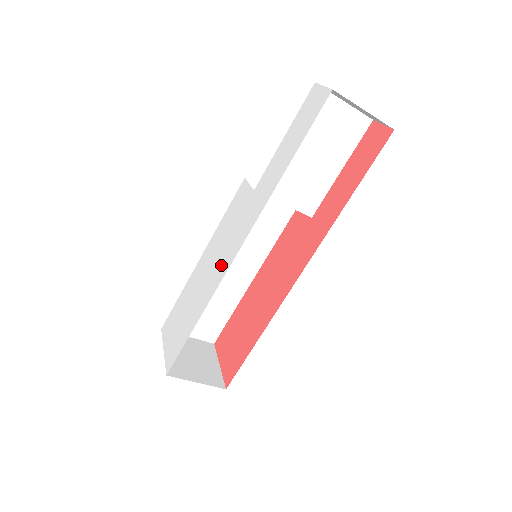
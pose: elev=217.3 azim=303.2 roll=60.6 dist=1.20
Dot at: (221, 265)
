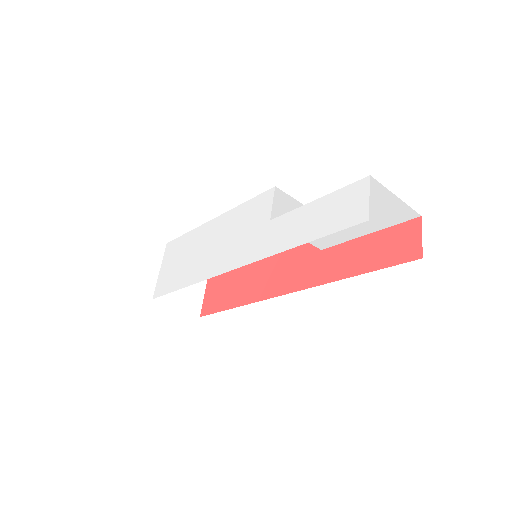
Dot at: (217, 260)
